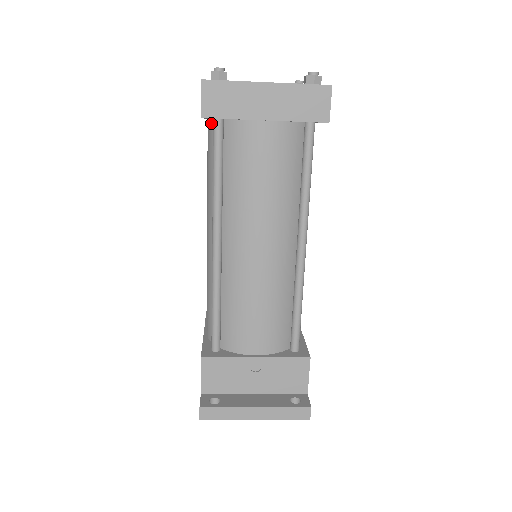
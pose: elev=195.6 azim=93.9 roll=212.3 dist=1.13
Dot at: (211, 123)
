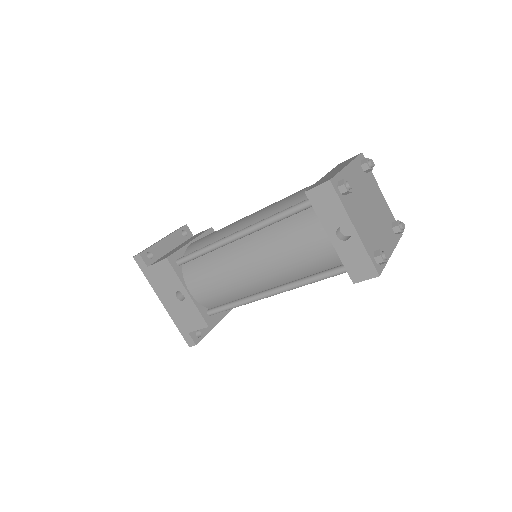
Dot at: (338, 255)
